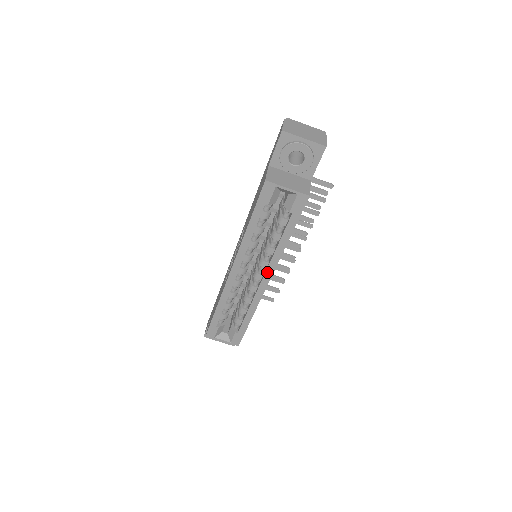
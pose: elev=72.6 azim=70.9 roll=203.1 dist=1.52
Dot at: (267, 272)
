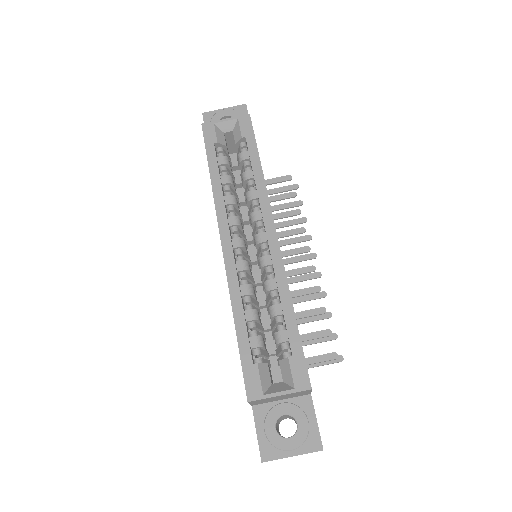
Dot at: (265, 218)
